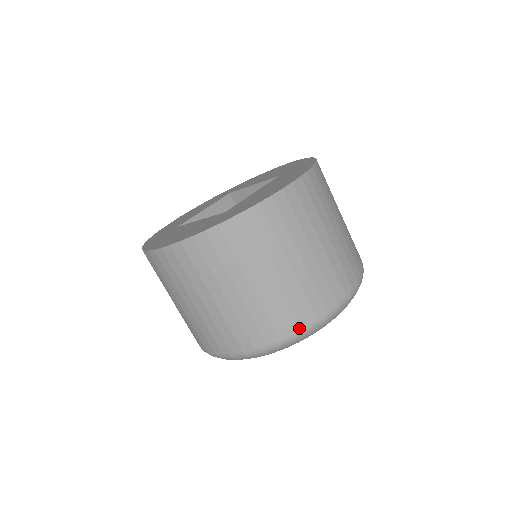
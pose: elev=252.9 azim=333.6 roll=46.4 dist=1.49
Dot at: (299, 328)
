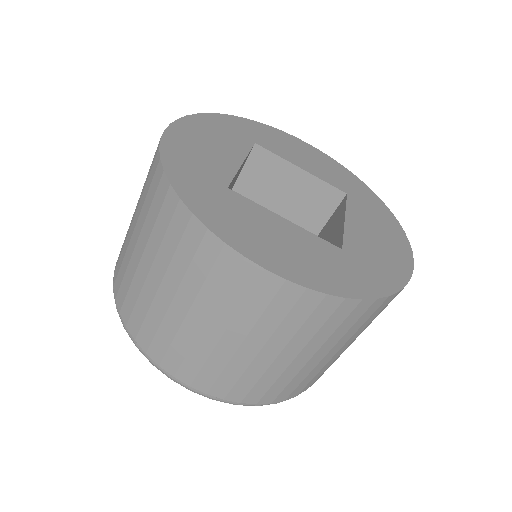
Dot at: (304, 390)
